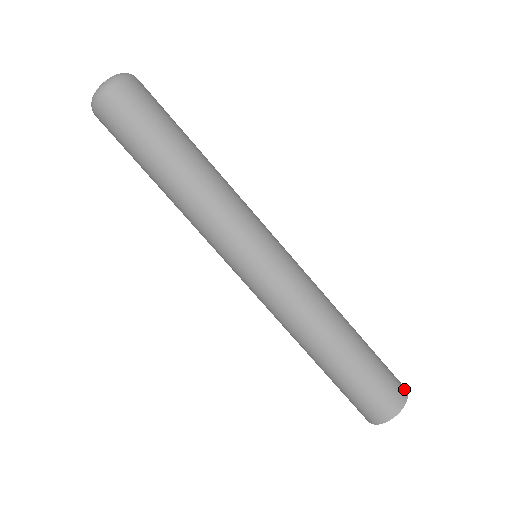
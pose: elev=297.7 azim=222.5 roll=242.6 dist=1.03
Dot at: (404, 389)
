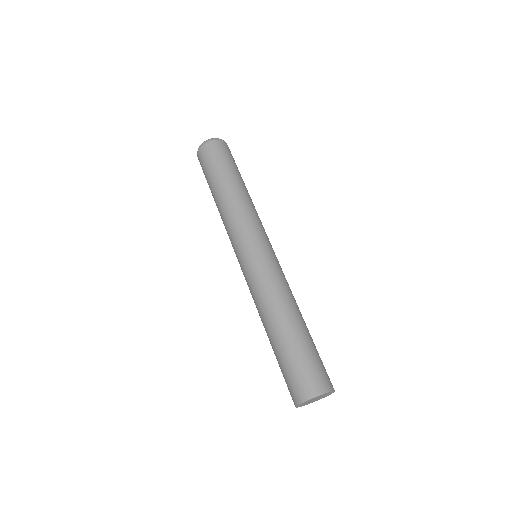
Dot at: (330, 387)
